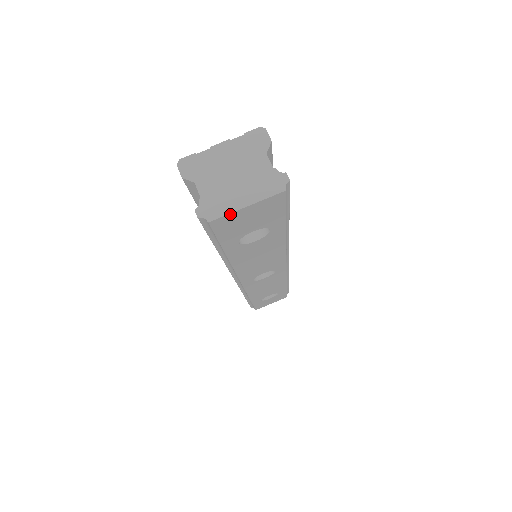
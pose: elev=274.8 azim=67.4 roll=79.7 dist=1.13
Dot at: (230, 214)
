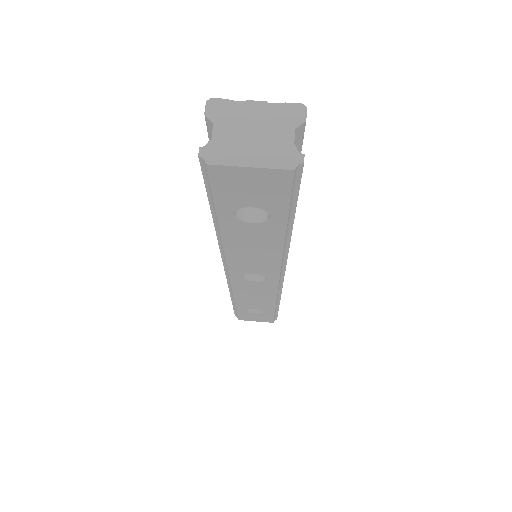
Dot at: (230, 167)
